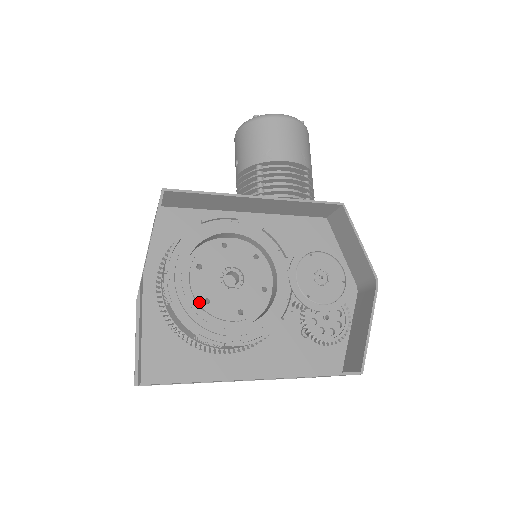
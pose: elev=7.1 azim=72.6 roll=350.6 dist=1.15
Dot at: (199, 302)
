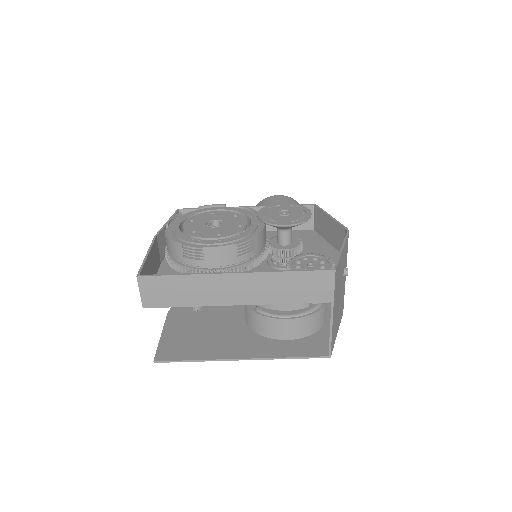
Dot at: (188, 232)
